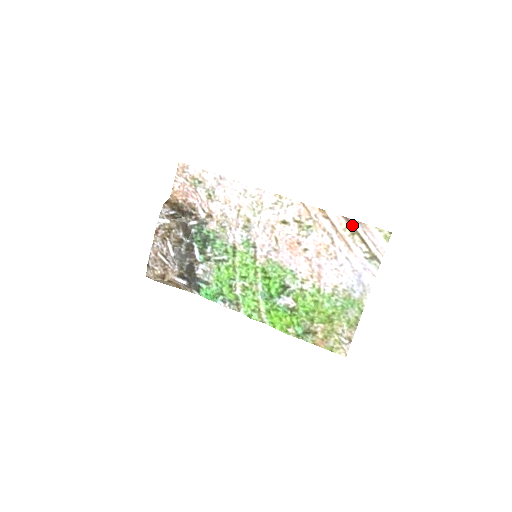
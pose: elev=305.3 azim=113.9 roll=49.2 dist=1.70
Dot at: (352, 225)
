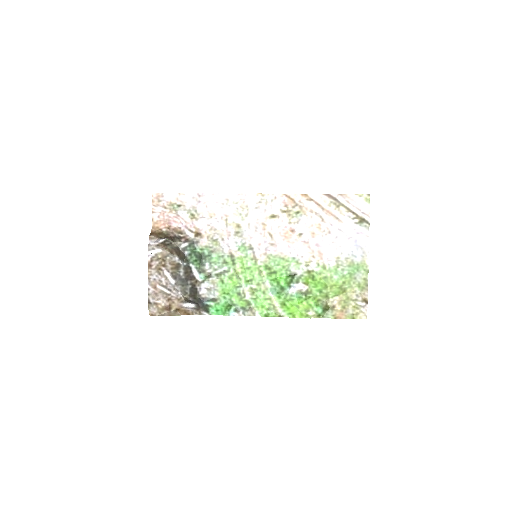
Dot at: (335, 199)
